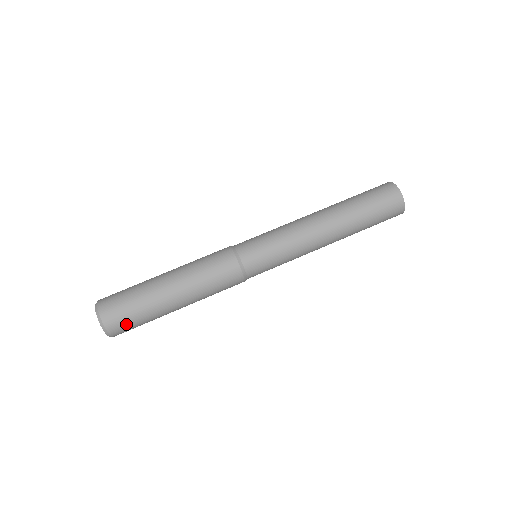
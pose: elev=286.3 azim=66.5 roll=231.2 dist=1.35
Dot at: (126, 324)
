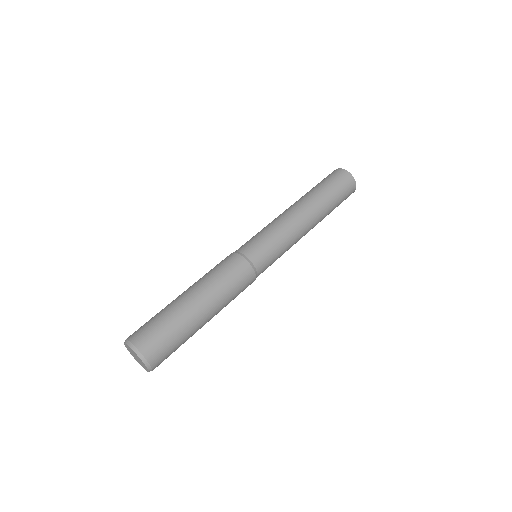
Dot at: (166, 353)
